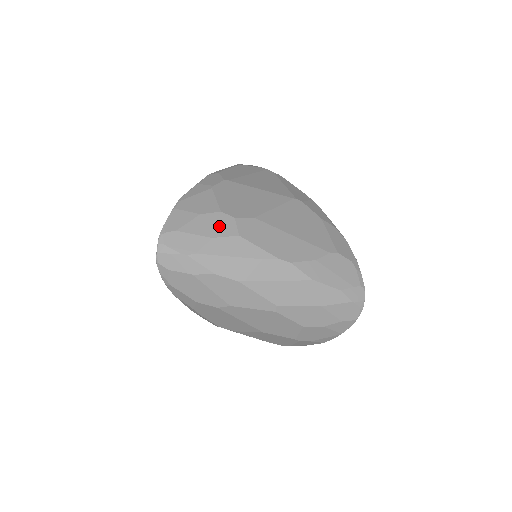
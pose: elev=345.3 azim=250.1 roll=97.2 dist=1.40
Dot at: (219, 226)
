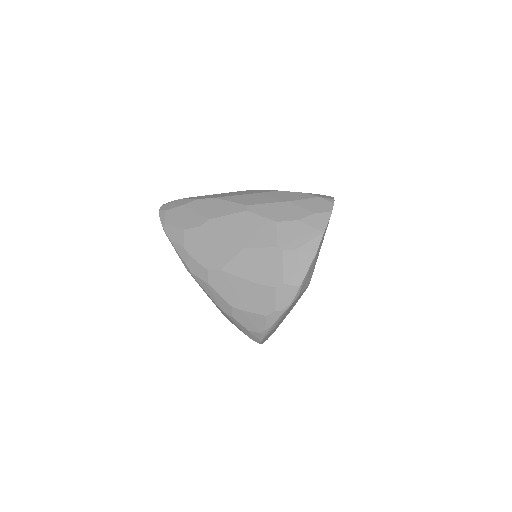
Dot at: occluded
